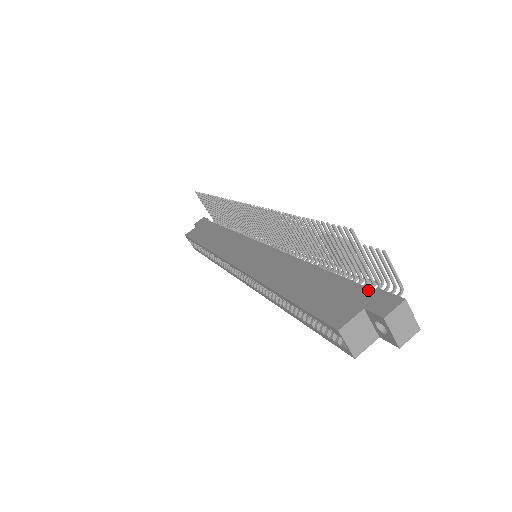
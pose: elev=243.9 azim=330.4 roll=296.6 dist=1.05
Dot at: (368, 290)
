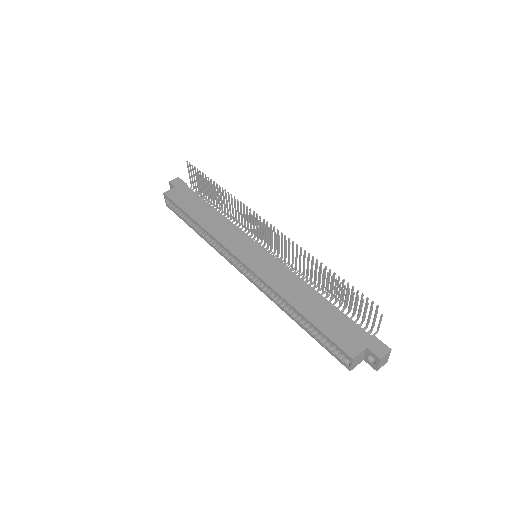
Dot at: (367, 334)
